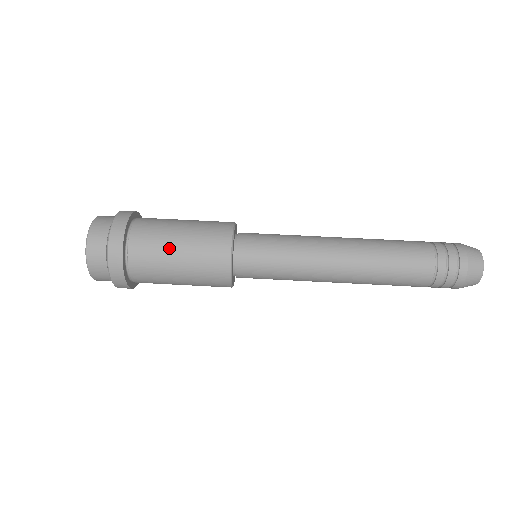
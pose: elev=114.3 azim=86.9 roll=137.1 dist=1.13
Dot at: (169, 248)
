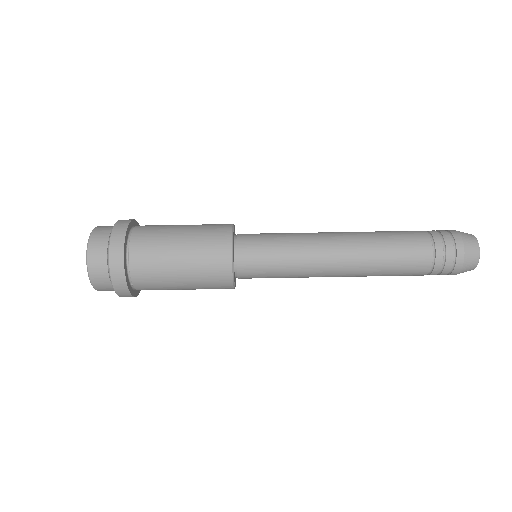
Dot at: (170, 250)
